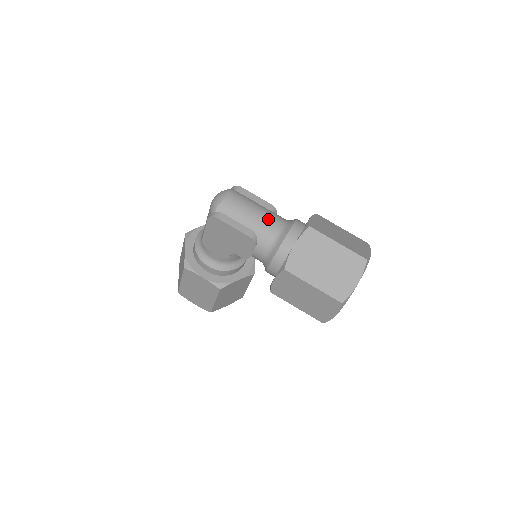
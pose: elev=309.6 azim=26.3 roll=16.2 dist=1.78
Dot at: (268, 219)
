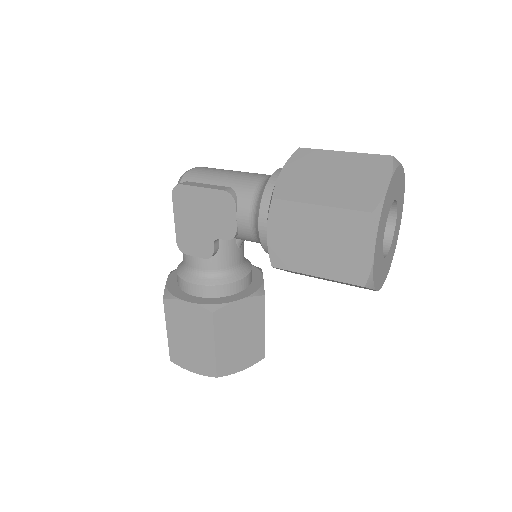
Dot at: (249, 173)
